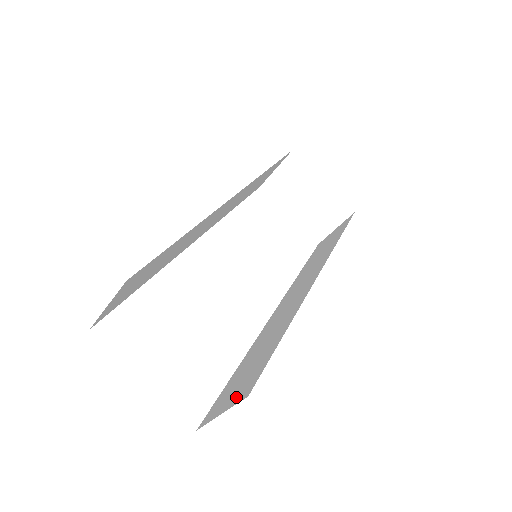
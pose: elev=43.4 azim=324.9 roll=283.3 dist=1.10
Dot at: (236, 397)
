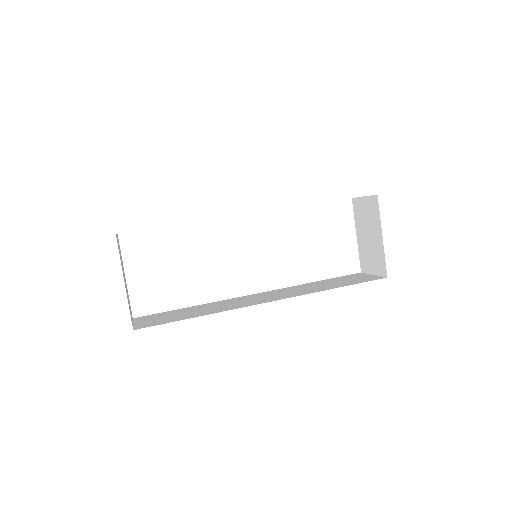
Dot at: (142, 324)
